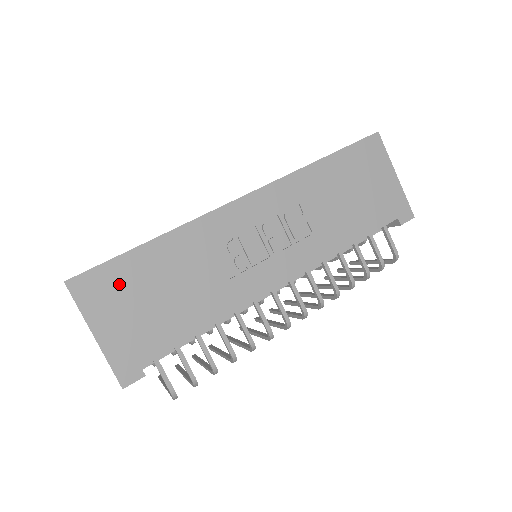
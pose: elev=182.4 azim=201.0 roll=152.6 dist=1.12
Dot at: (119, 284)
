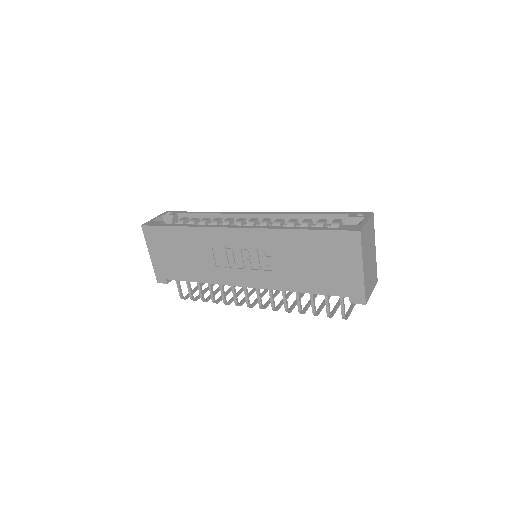
Dot at: (163, 239)
